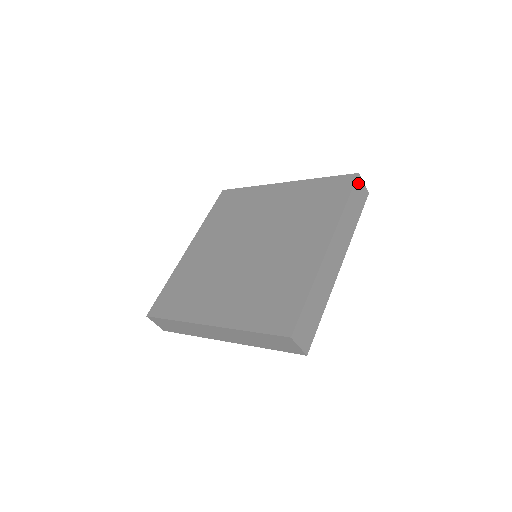
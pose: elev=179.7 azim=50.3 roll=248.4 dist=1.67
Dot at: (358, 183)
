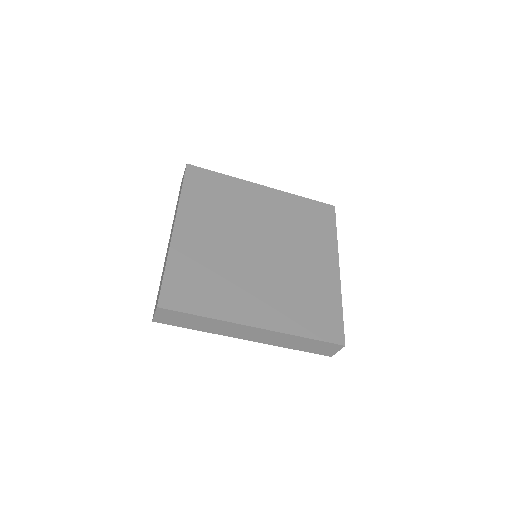
Dot at: occluded
